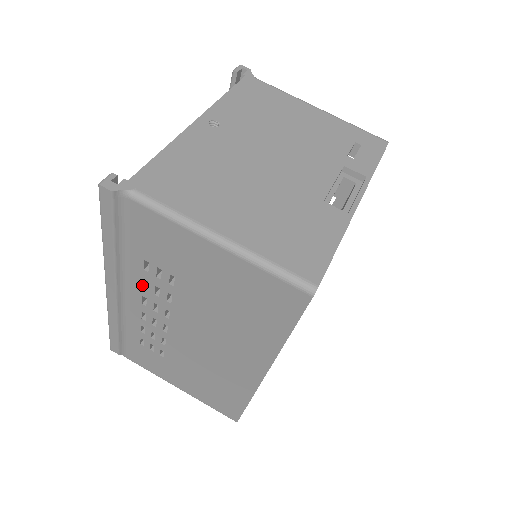
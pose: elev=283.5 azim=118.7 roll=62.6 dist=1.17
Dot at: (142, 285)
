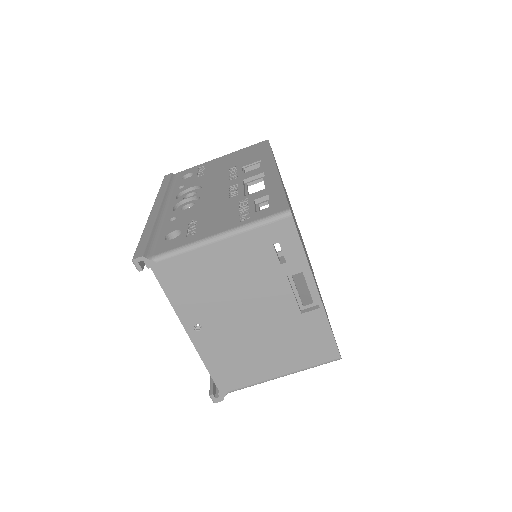
Dot at: occluded
